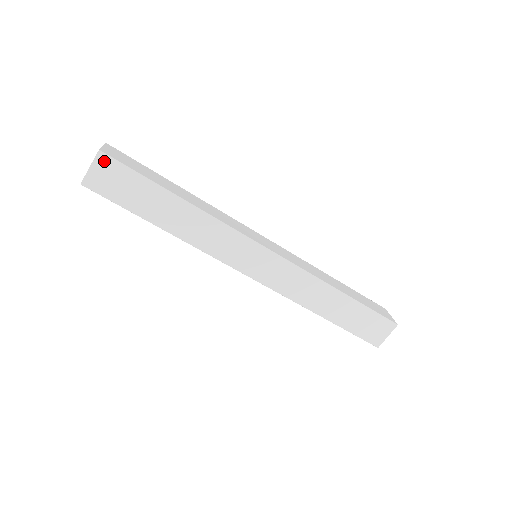
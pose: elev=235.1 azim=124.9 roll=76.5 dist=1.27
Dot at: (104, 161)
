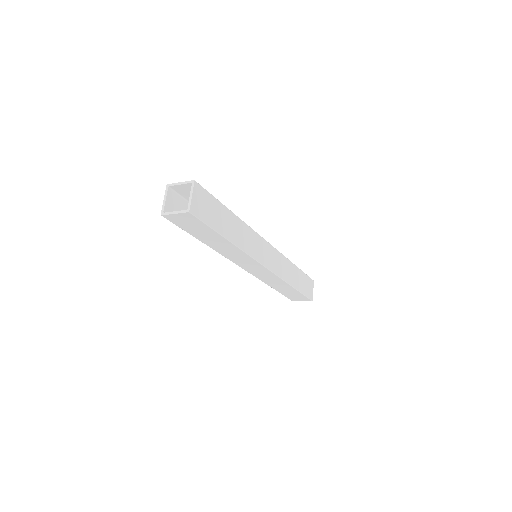
Dot at: (188, 216)
